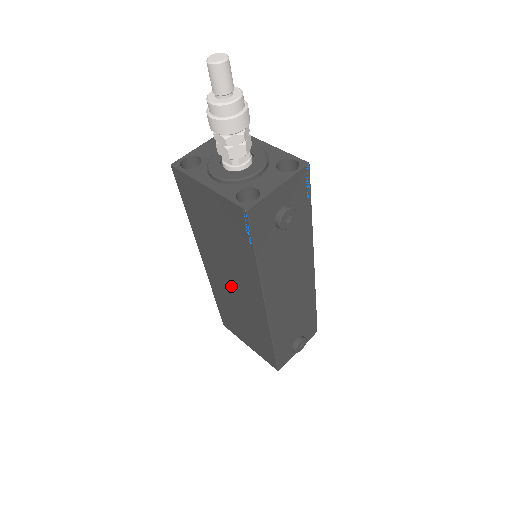
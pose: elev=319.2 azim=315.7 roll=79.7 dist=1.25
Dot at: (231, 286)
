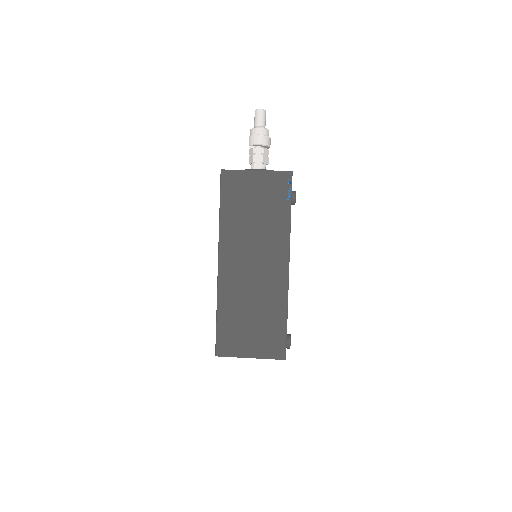
Dot at: (251, 270)
